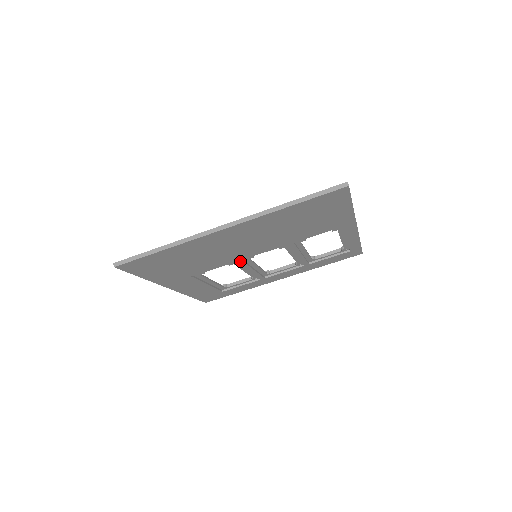
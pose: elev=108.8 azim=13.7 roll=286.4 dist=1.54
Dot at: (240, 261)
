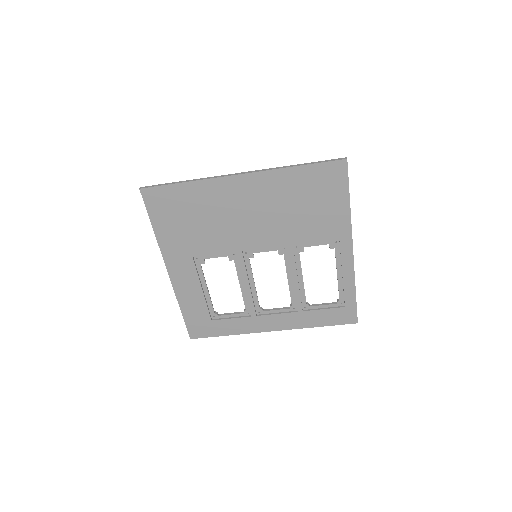
Dot at: (241, 254)
